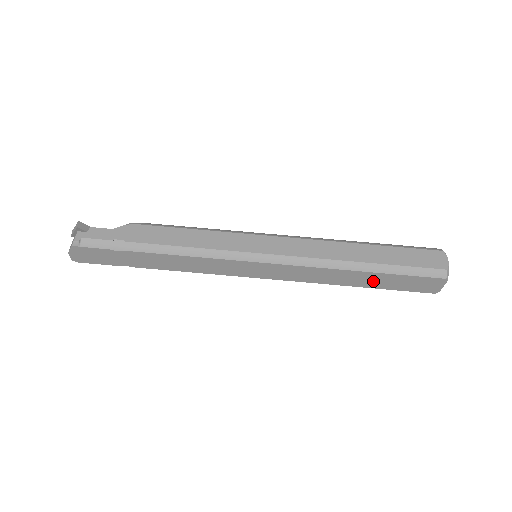
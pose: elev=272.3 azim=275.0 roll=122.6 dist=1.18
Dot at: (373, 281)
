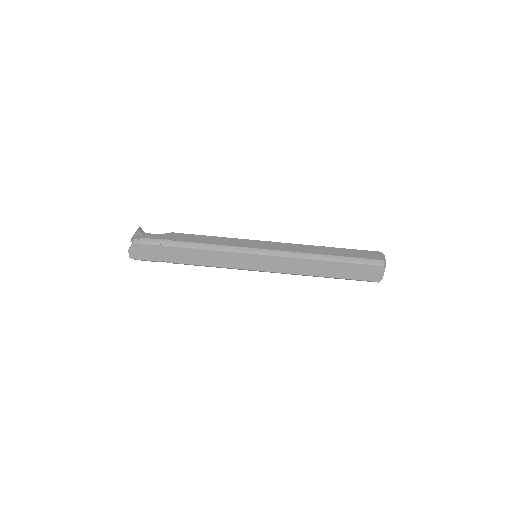
Dot at: (336, 271)
